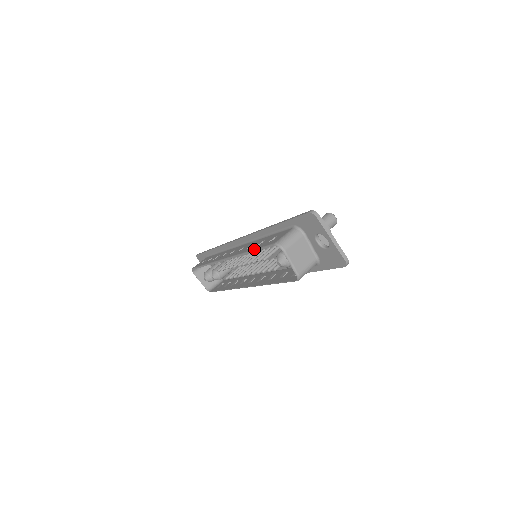
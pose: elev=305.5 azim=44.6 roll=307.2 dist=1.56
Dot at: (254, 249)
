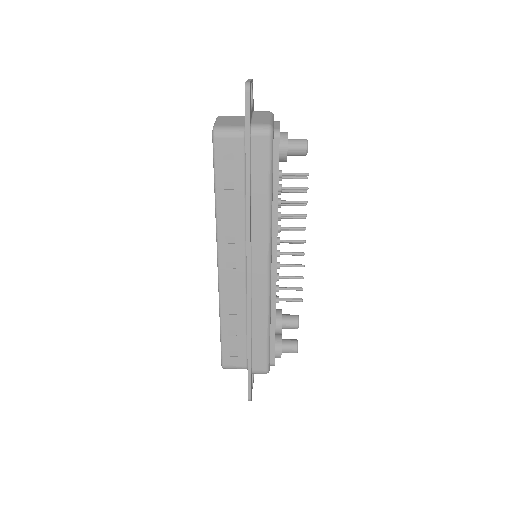
Dot at: occluded
